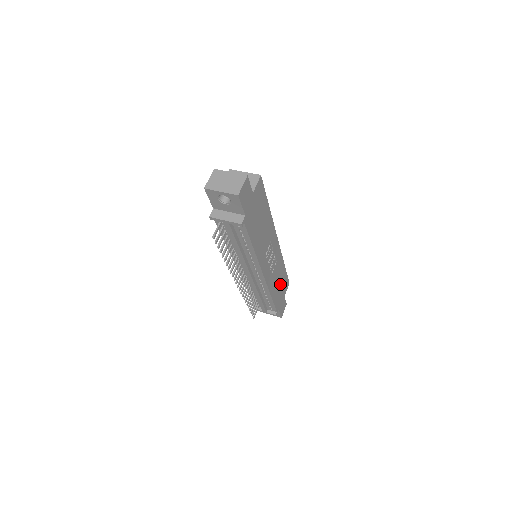
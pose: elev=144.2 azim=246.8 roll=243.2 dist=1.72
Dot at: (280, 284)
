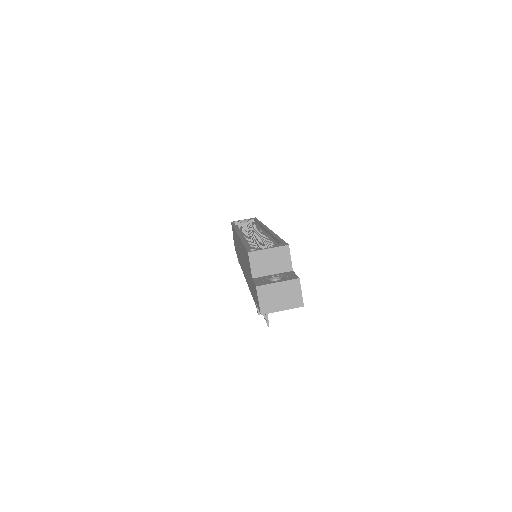
Dot at: occluded
